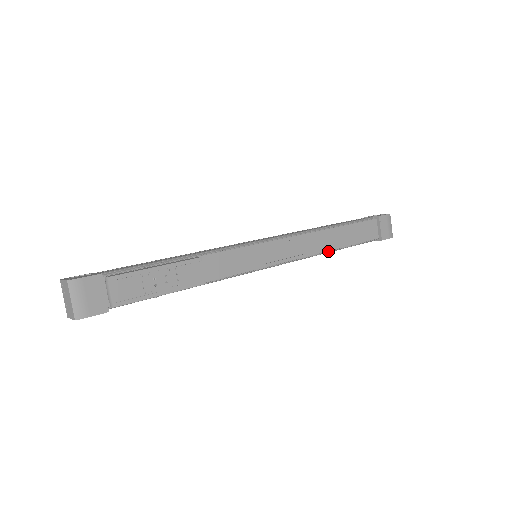
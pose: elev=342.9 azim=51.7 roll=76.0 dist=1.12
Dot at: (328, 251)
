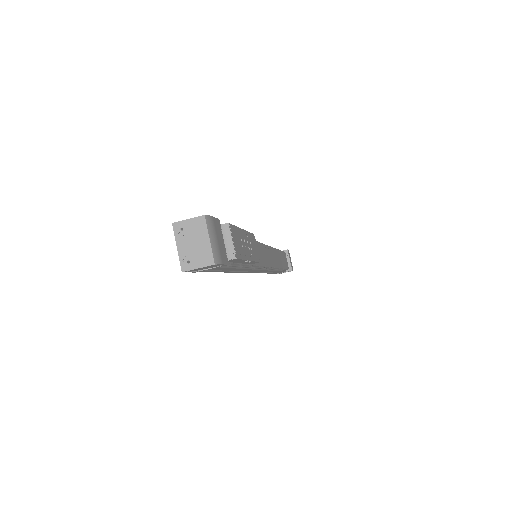
Dot at: (278, 268)
